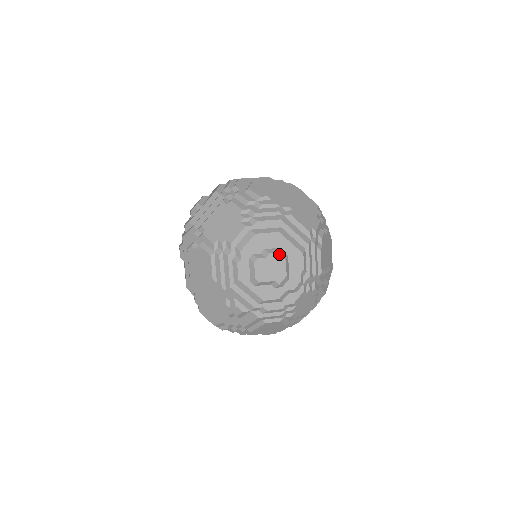
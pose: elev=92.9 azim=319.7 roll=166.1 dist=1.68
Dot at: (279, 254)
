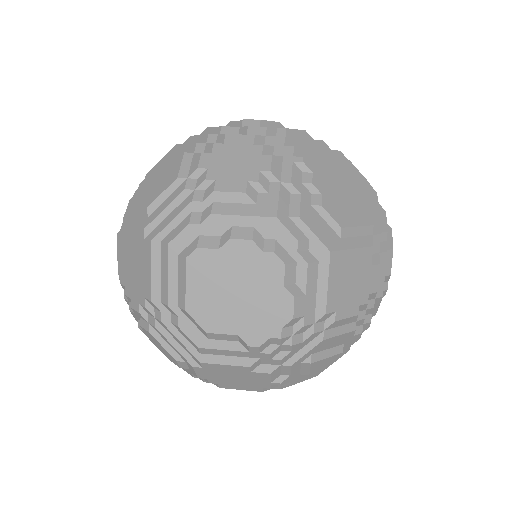
Dot at: occluded
